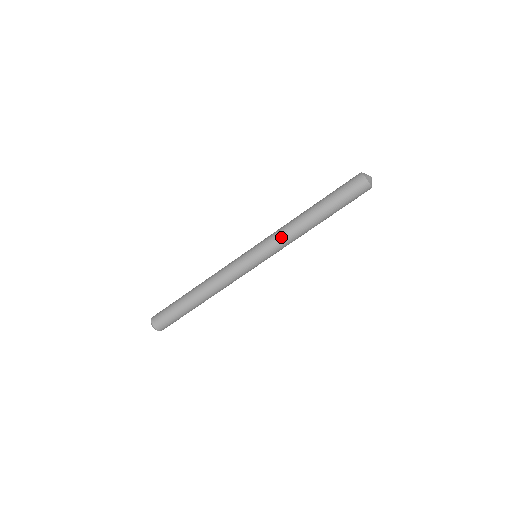
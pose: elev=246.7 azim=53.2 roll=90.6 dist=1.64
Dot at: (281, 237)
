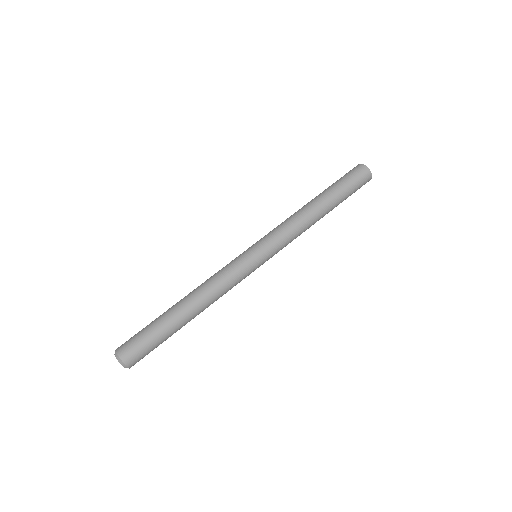
Dot at: (289, 232)
